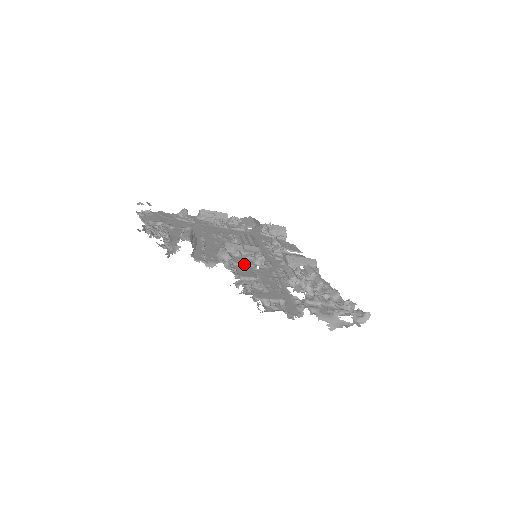
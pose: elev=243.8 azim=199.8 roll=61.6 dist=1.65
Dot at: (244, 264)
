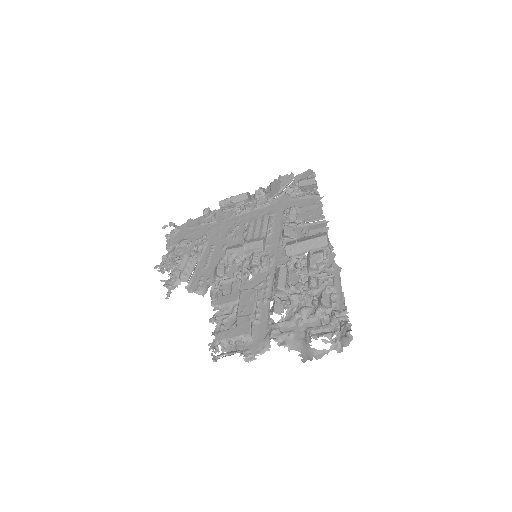
Dot at: (236, 278)
